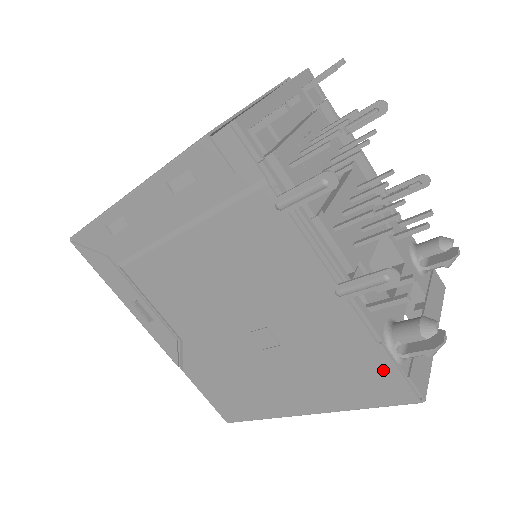
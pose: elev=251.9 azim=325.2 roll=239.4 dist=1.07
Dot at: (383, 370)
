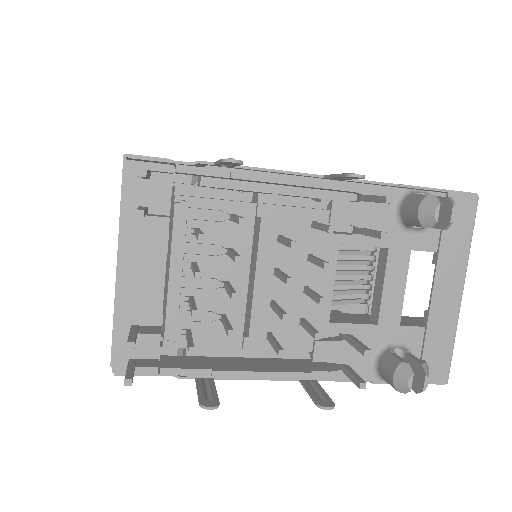
Dot at: occluded
